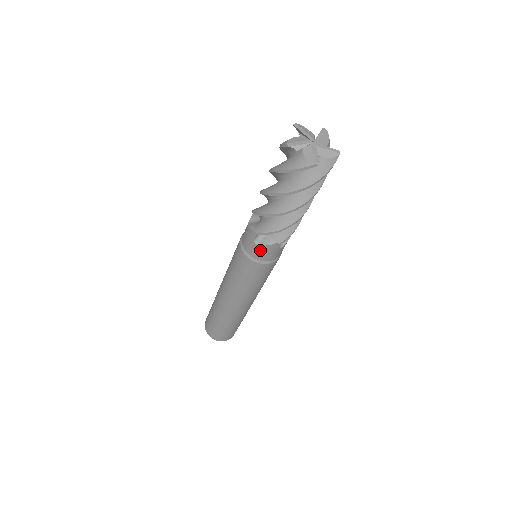
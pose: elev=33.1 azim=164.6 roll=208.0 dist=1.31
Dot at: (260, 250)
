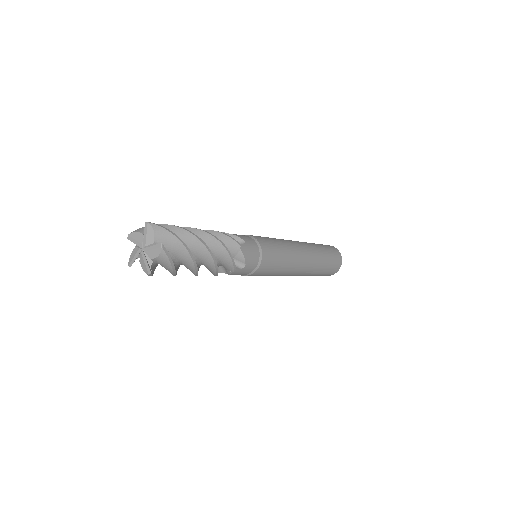
Dot at: occluded
